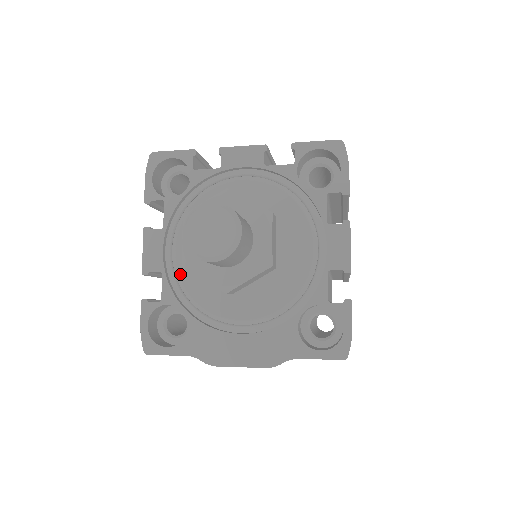
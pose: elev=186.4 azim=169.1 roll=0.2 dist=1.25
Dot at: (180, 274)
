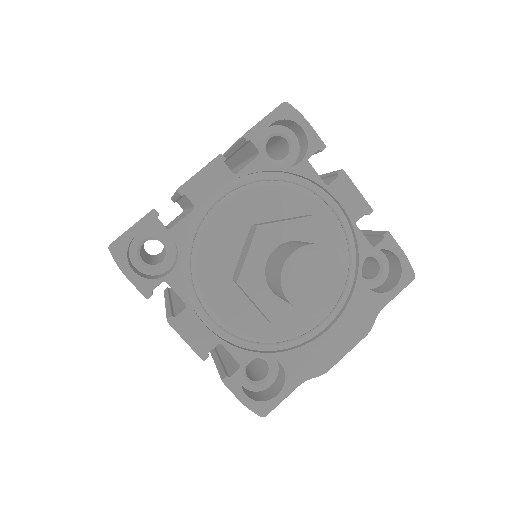
Dot at: (237, 330)
